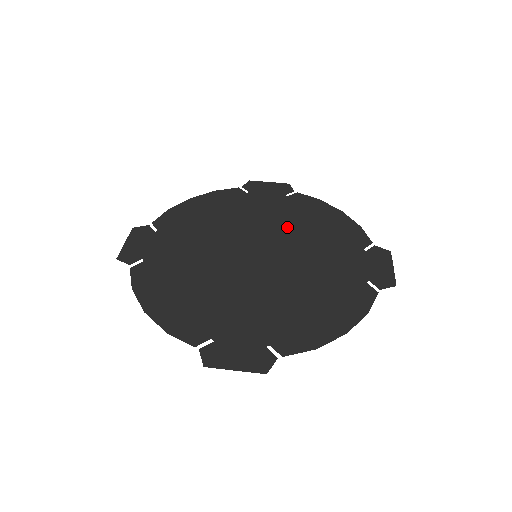
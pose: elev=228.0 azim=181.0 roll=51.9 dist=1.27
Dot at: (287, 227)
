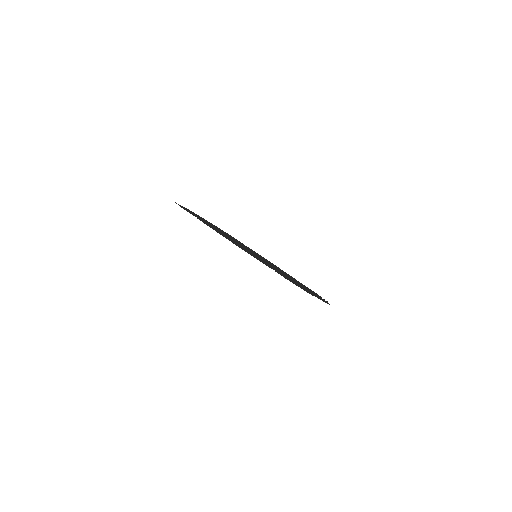
Dot at: occluded
